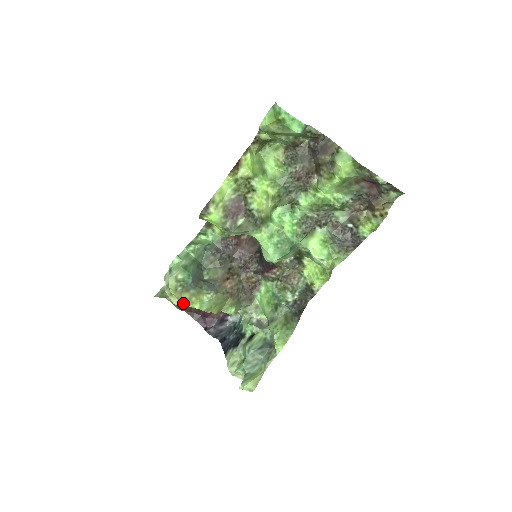
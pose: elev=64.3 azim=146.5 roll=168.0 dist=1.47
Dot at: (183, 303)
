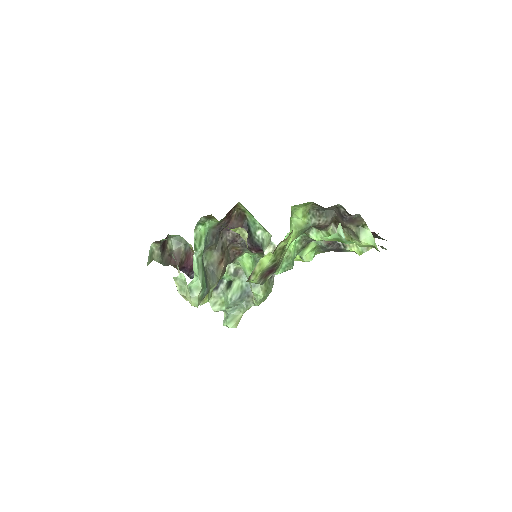
Dot at: occluded
